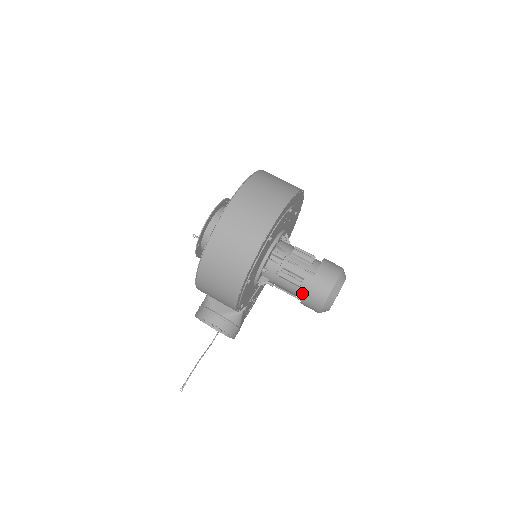
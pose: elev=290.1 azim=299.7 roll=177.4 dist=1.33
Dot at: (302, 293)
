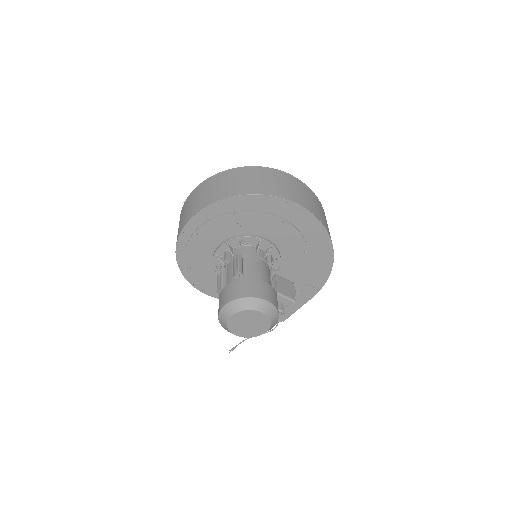
Dot at: occluded
